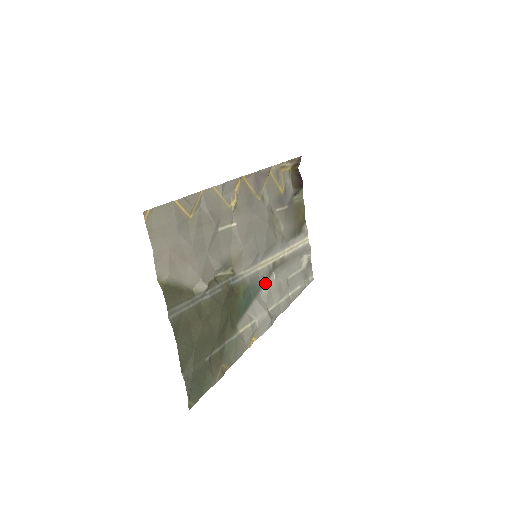
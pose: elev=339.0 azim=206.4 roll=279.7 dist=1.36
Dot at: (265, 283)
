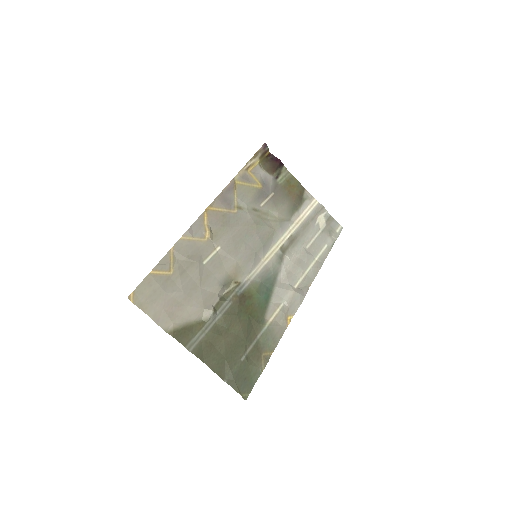
Dot at: (280, 269)
